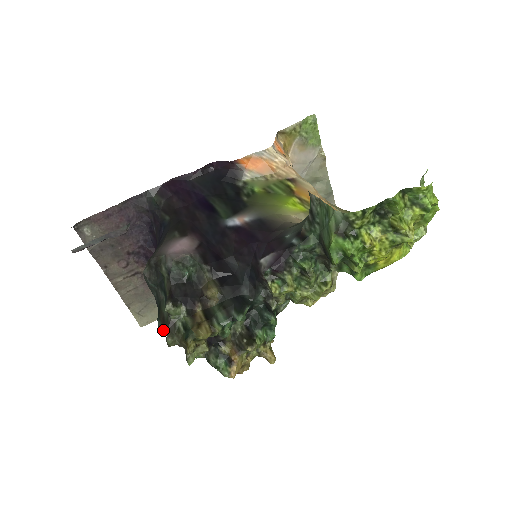
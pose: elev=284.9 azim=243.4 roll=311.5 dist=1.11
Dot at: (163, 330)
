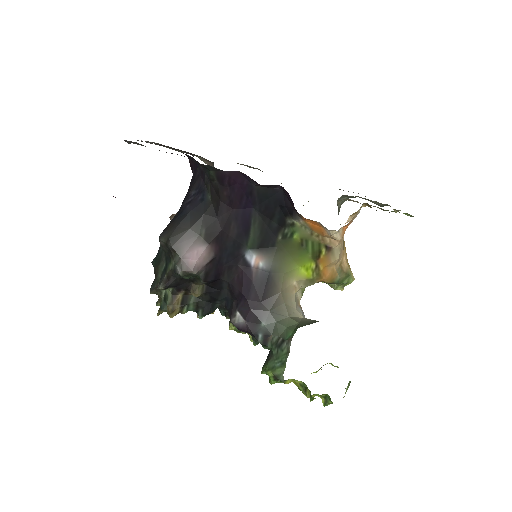
Dot at: (154, 267)
